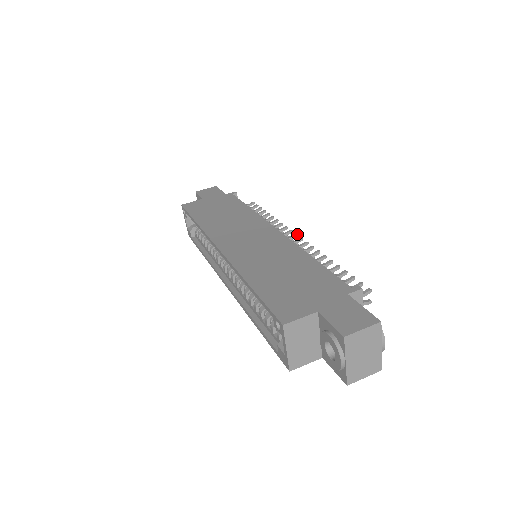
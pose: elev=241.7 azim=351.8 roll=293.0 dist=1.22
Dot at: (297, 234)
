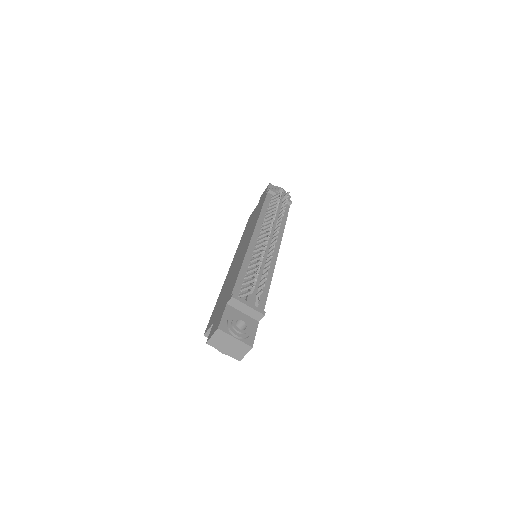
Dot at: (271, 227)
